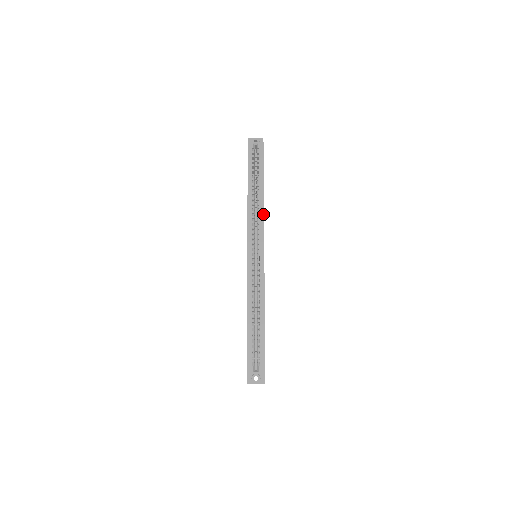
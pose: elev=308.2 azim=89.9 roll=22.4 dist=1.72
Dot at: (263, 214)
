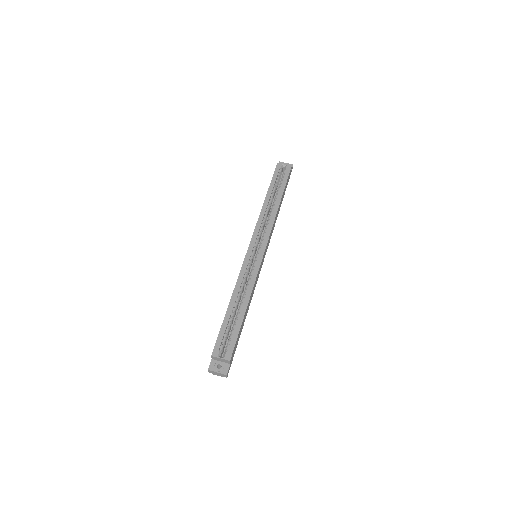
Dot at: (273, 220)
